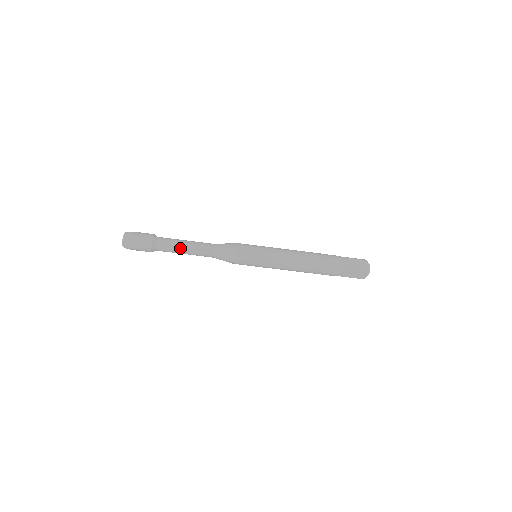
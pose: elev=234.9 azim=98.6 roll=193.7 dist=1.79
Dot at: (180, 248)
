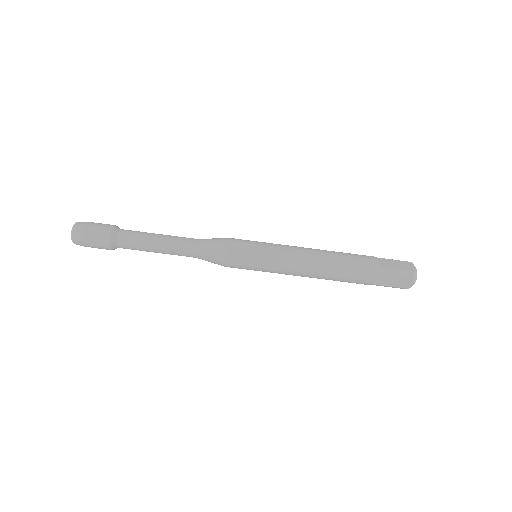
Dot at: (150, 242)
